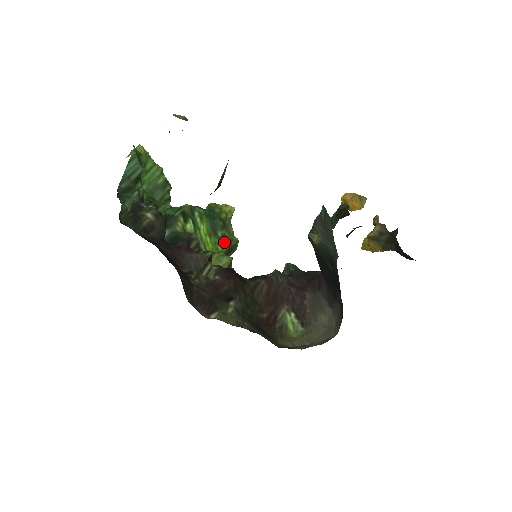
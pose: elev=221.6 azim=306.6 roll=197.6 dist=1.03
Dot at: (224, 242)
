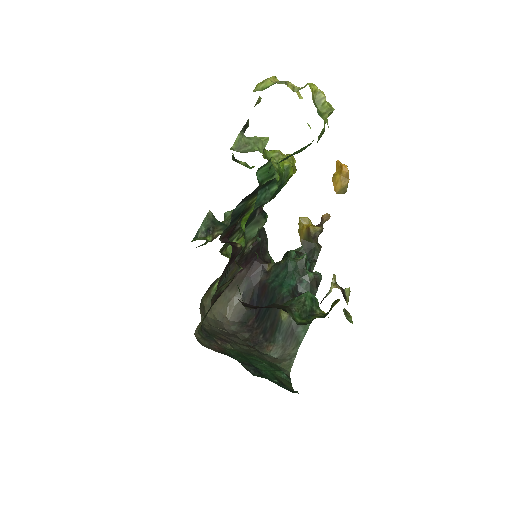
Dot at: occluded
